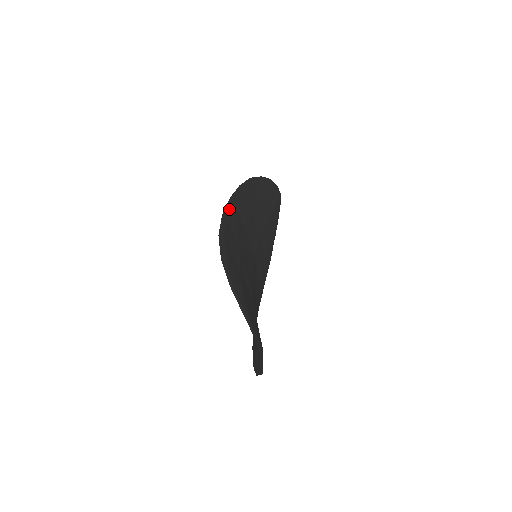
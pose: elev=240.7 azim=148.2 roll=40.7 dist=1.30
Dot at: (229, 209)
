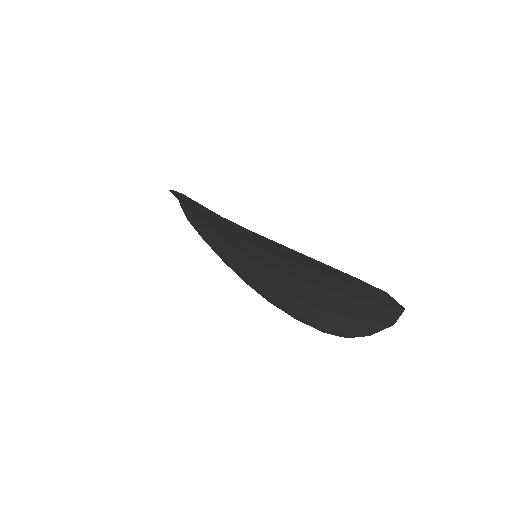
Dot at: (237, 225)
